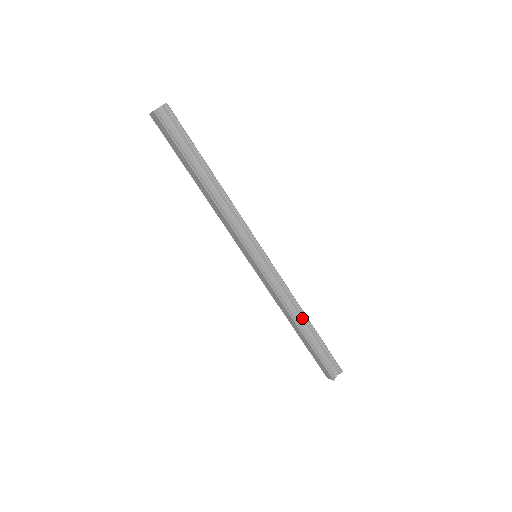
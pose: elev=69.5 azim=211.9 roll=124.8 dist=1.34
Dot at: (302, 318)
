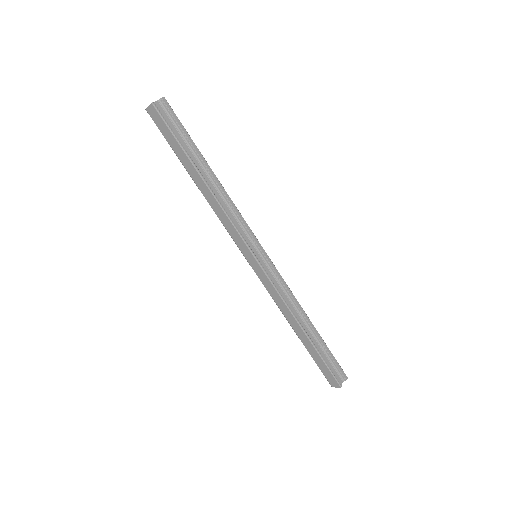
Dot at: (305, 321)
